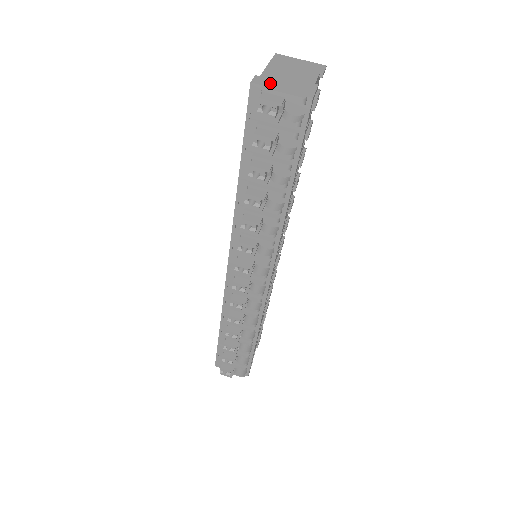
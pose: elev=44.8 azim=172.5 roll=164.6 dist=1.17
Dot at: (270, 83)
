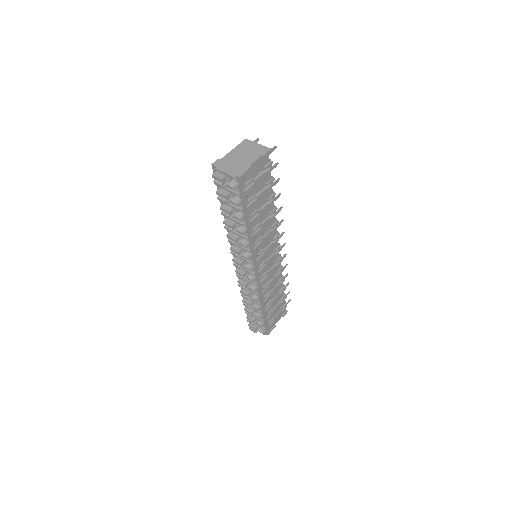
Dot at: (222, 165)
